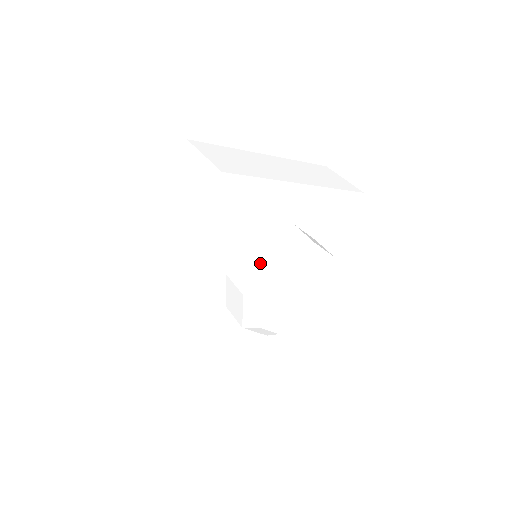
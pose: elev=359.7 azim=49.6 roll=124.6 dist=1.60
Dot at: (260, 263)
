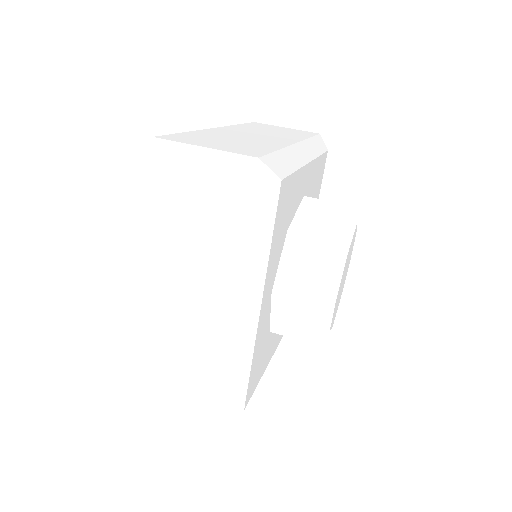
Dot at: (314, 257)
